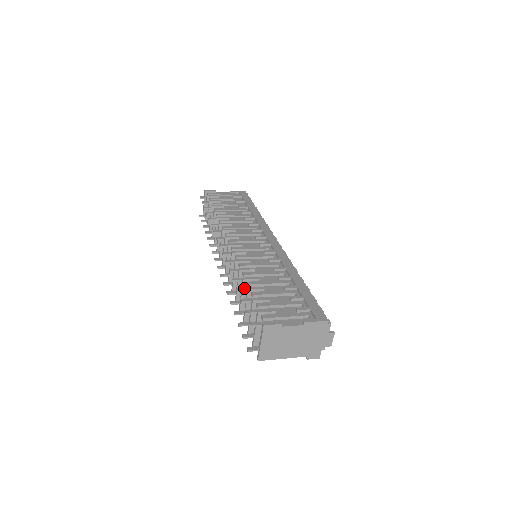
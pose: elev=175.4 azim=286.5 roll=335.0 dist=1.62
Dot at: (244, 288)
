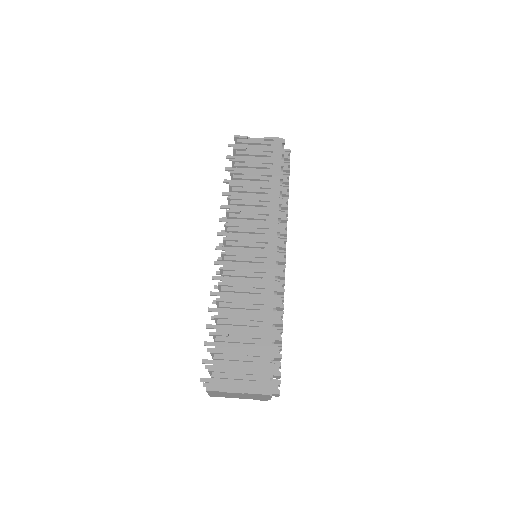
Dot at: (213, 325)
